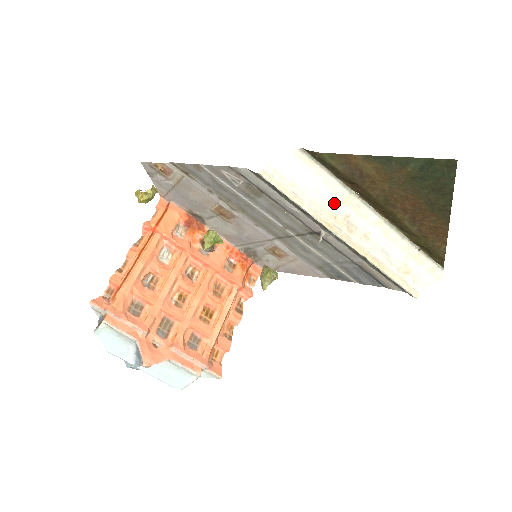
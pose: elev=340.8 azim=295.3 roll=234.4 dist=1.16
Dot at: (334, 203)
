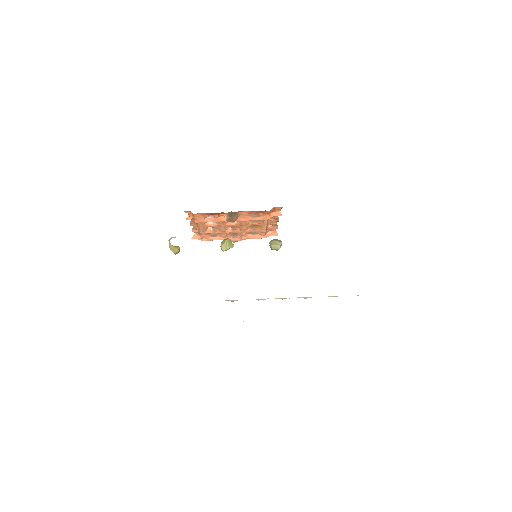
Dot at: occluded
